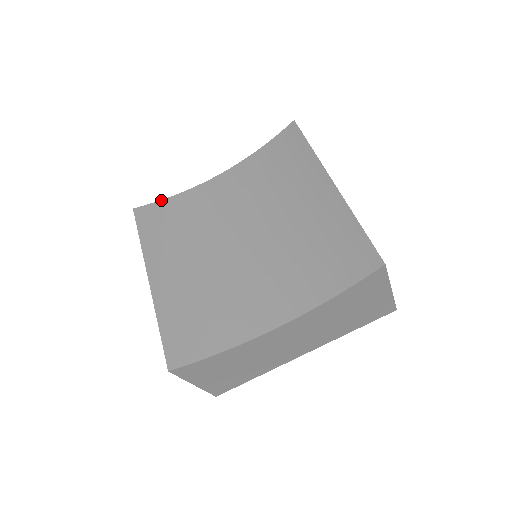
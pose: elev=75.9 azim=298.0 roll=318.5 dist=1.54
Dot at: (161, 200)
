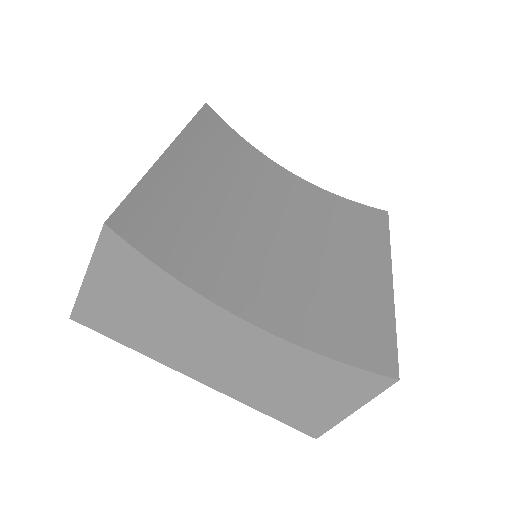
Dot at: occluded
